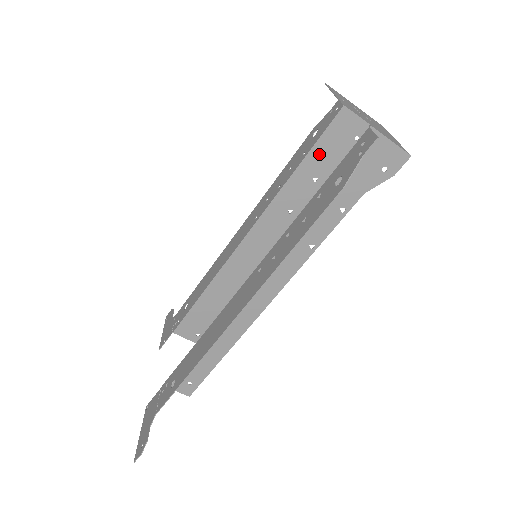
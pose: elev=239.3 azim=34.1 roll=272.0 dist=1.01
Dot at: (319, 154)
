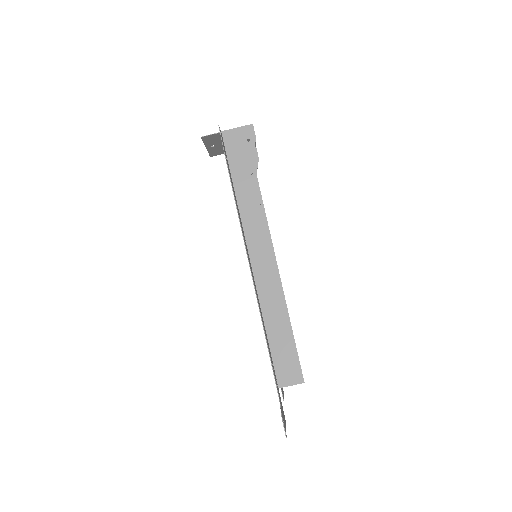
Dot at: occluded
